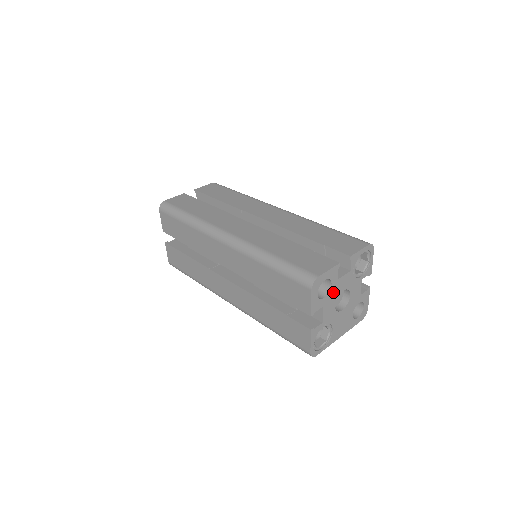
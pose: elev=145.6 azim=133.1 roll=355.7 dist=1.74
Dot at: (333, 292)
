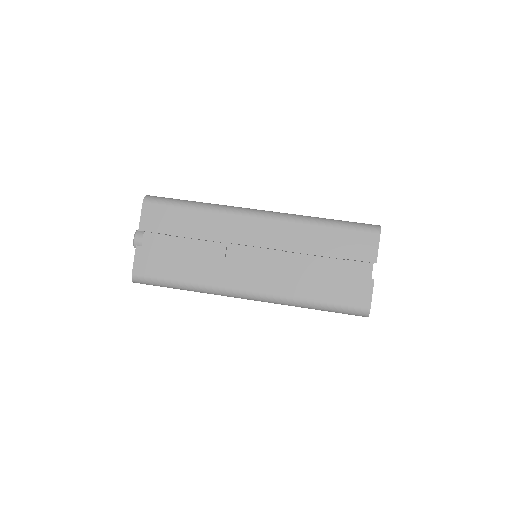
Dot at: occluded
